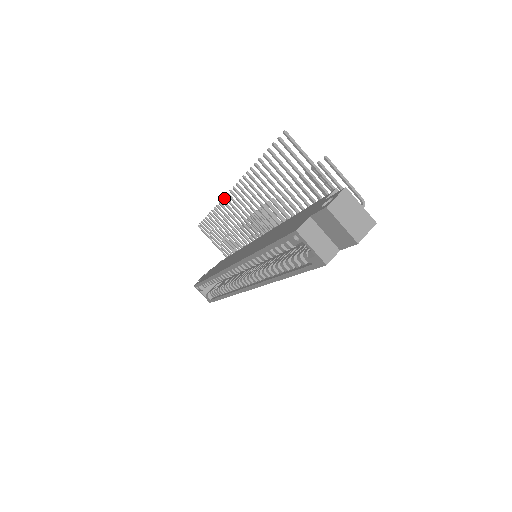
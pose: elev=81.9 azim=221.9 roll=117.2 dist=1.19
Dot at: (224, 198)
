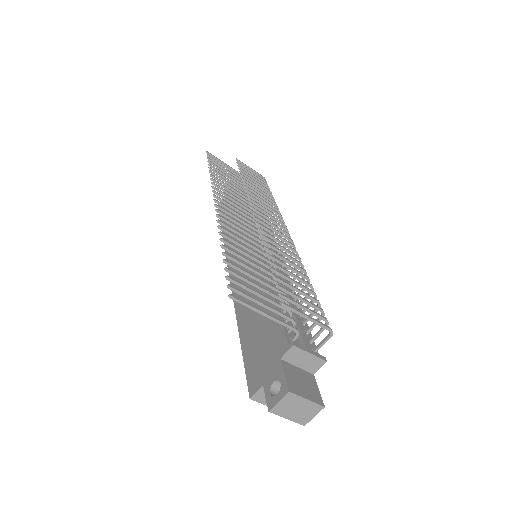
Dot at: (213, 196)
